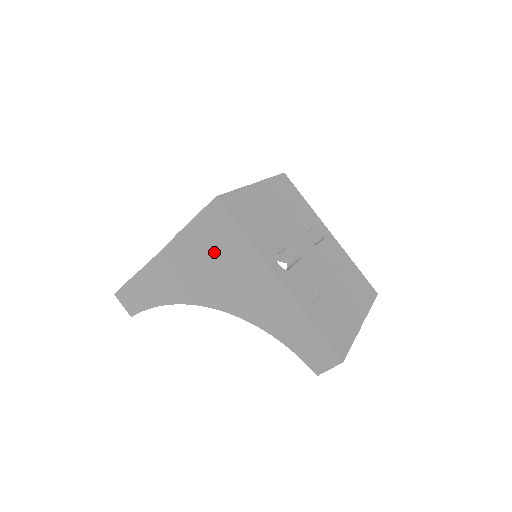
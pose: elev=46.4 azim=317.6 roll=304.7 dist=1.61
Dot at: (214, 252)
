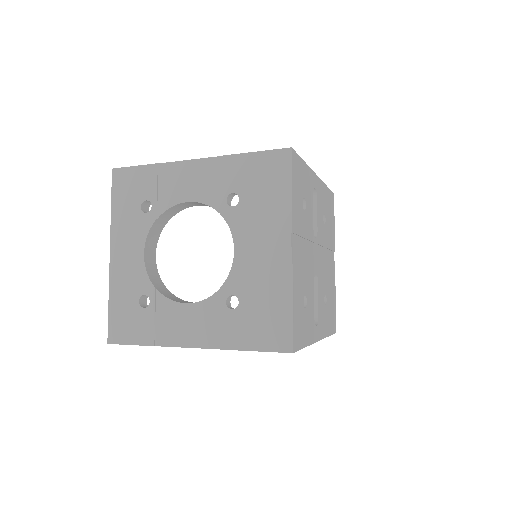
Dot at: occluded
